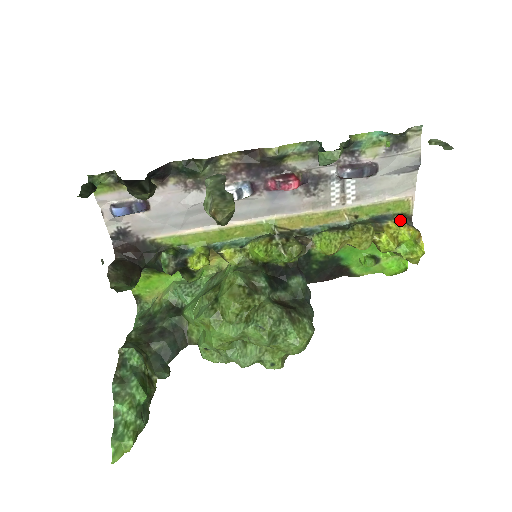
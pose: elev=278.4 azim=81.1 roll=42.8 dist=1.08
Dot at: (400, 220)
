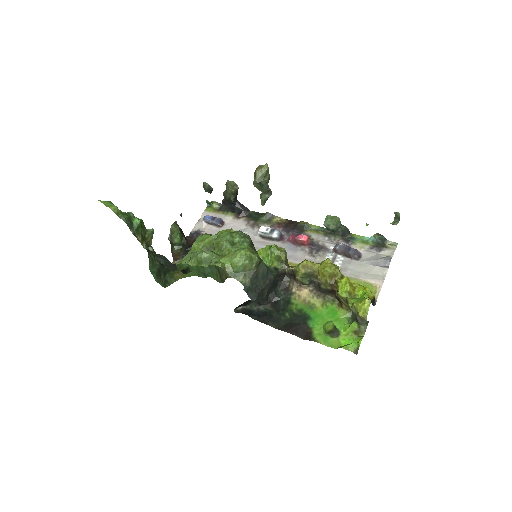
Dot at: occluded
